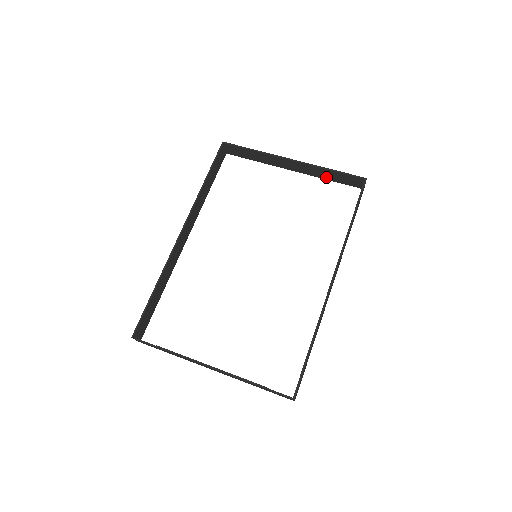
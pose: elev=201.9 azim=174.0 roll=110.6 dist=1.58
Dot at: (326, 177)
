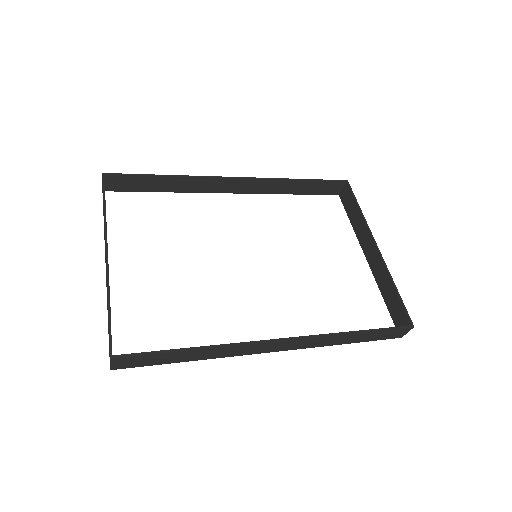
Dot at: (384, 291)
